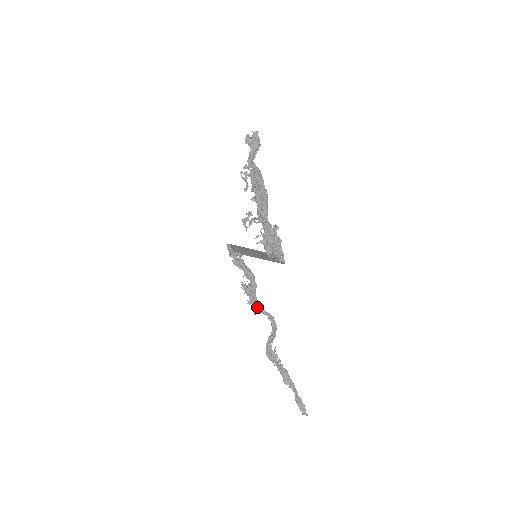
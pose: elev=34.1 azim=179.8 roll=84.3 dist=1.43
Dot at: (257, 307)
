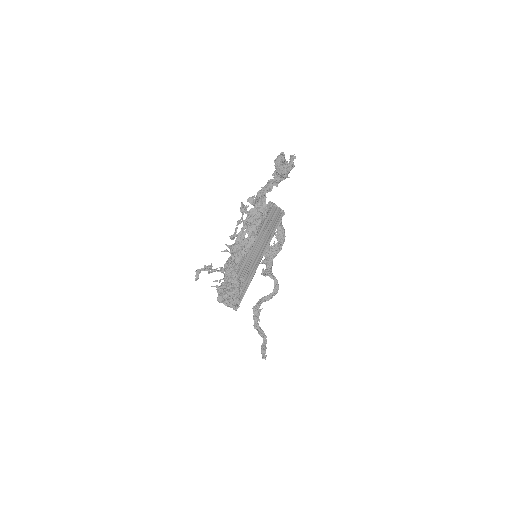
Dot at: (265, 272)
